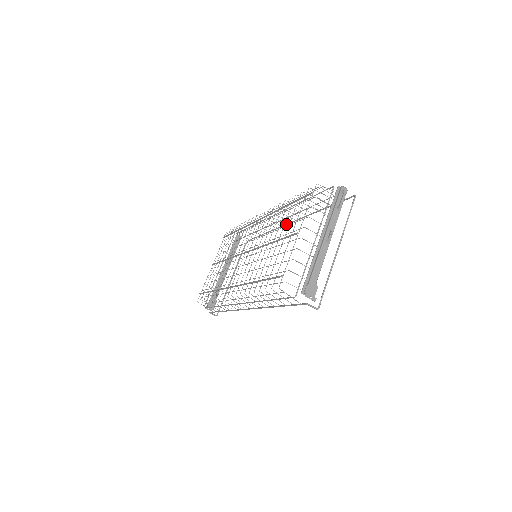
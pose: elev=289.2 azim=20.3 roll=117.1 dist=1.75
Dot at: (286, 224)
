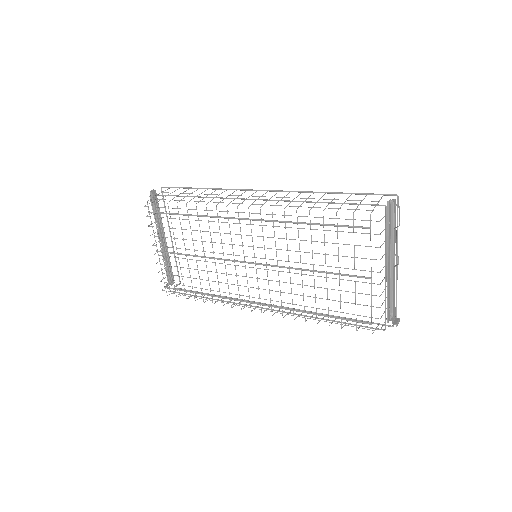
Dot at: occluded
